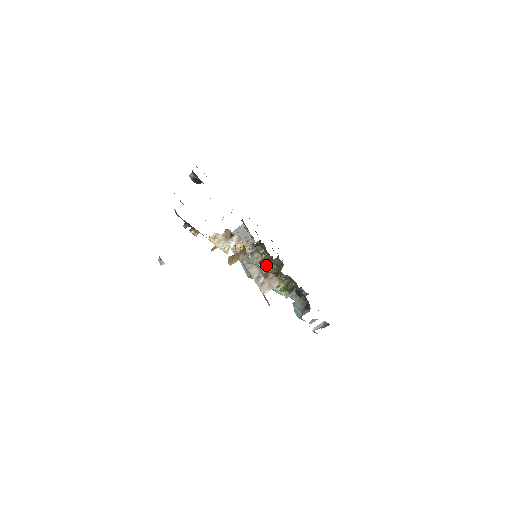
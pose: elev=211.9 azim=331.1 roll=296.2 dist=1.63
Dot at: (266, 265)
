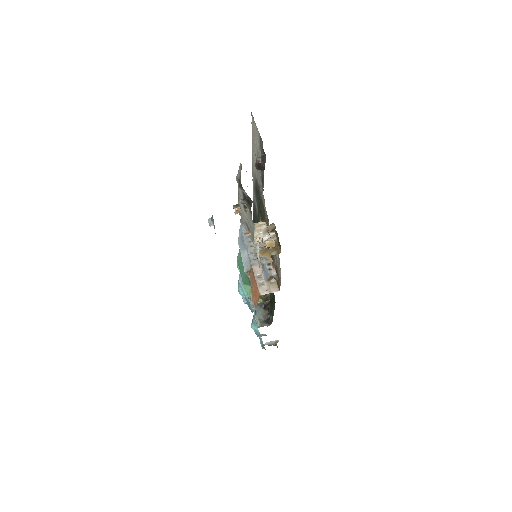
Dot at: (274, 270)
